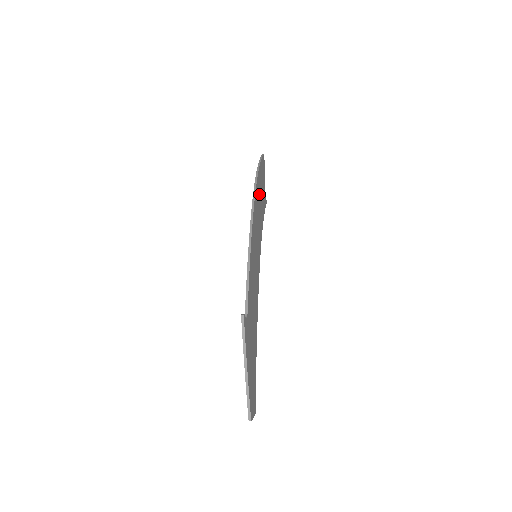
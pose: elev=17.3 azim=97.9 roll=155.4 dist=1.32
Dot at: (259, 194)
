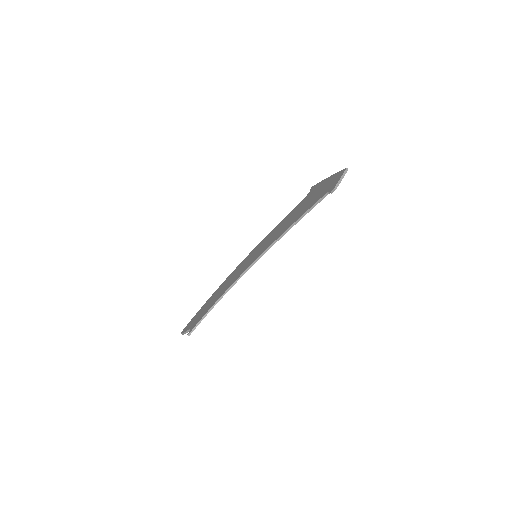
Dot at: occluded
